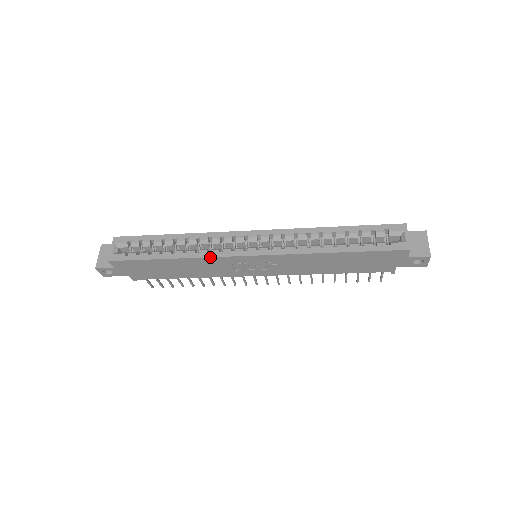
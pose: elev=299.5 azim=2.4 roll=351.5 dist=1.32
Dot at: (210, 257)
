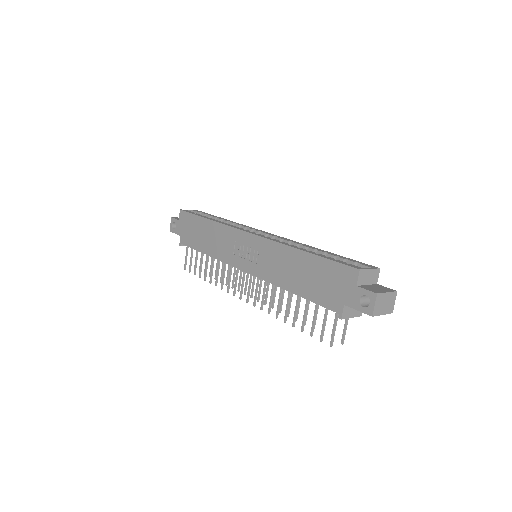
Dot at: (227, 225)
